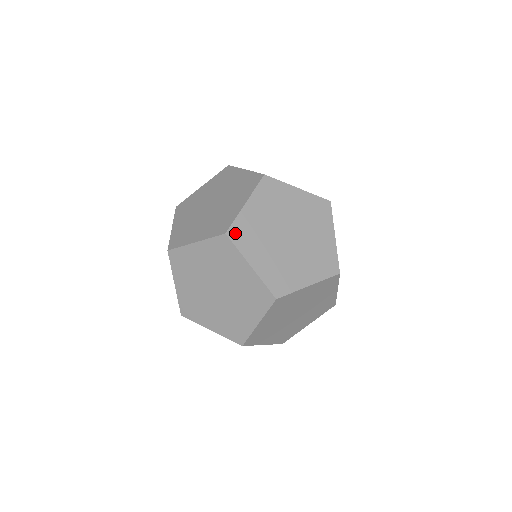
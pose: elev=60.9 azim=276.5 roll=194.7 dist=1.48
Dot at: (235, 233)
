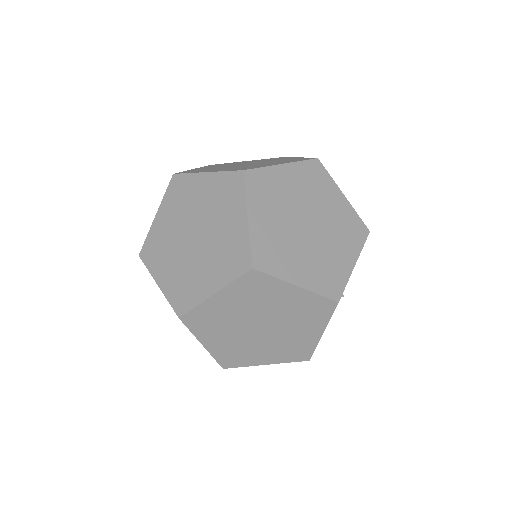
Dot at: (253, 178)
